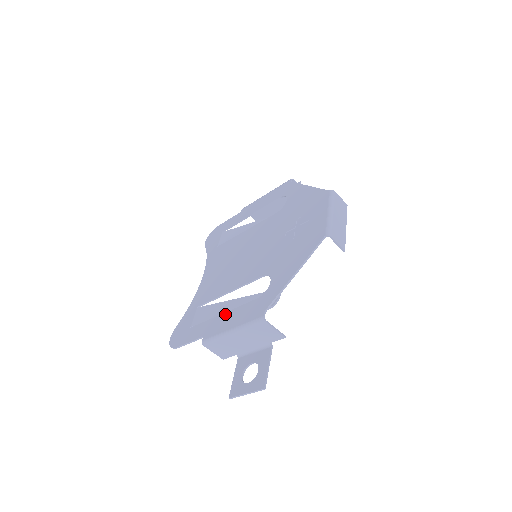
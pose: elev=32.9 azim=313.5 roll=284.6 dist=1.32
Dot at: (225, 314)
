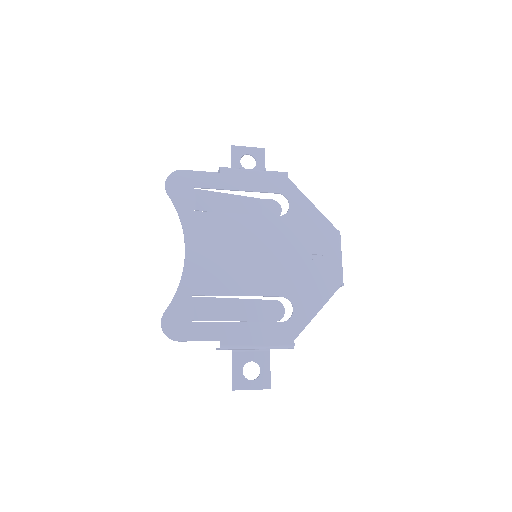
Dot at: (245, 324)
